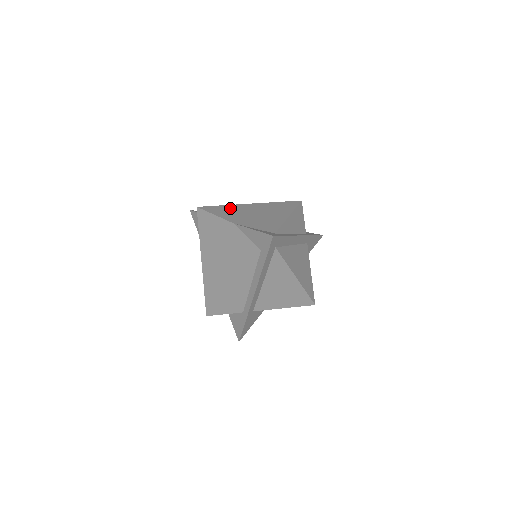
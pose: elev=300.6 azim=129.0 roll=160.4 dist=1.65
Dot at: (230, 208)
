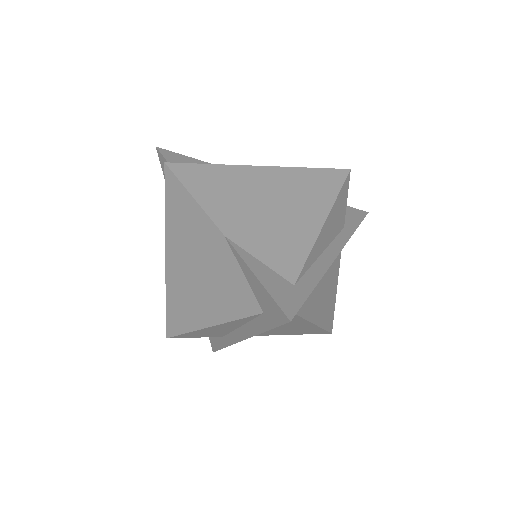
Dot at: (223, 177)
